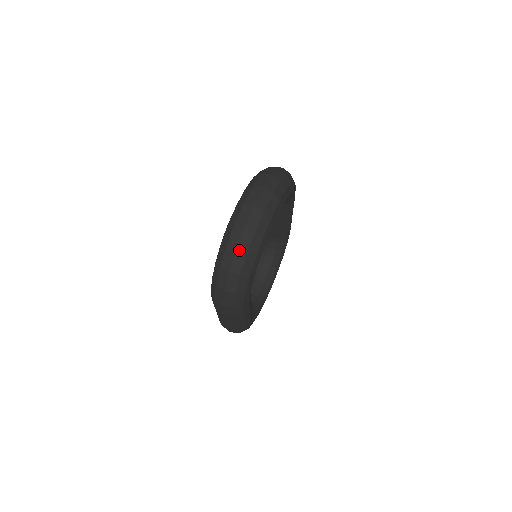
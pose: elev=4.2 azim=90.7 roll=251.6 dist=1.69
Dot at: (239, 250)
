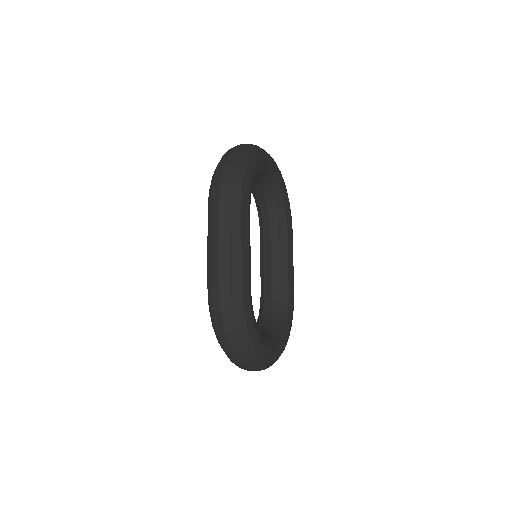
Dot at: (241, 145)
